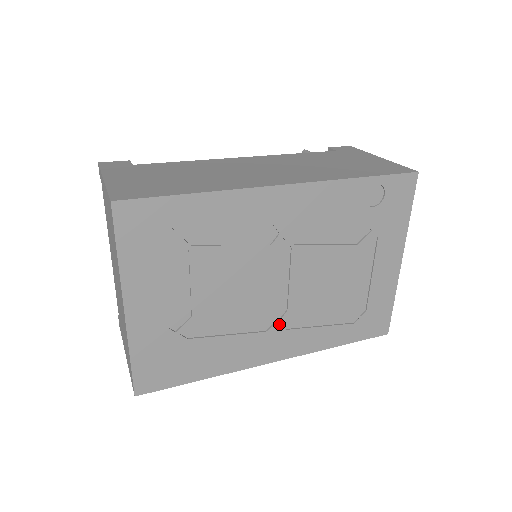
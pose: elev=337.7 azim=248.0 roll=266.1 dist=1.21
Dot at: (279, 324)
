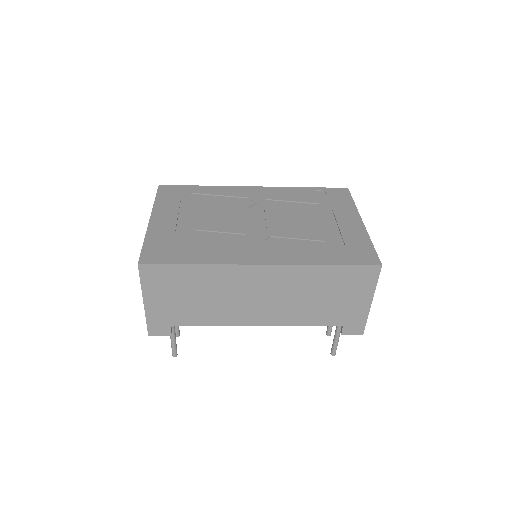
Dot at: (262, 242)
